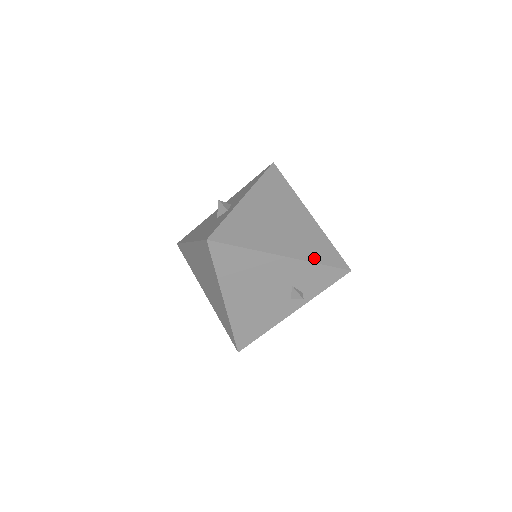
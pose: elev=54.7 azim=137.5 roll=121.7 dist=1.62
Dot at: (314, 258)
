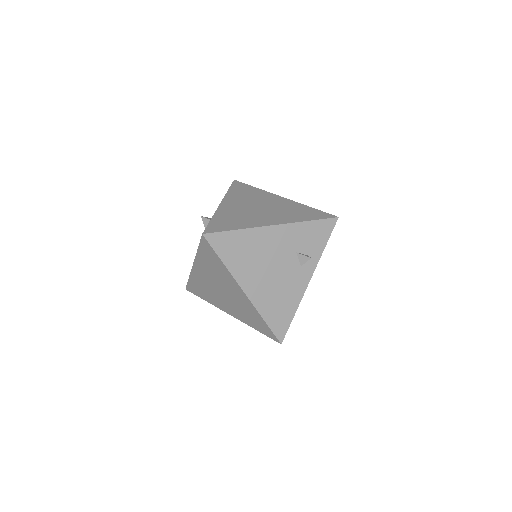
Dot at: (301, 219)
